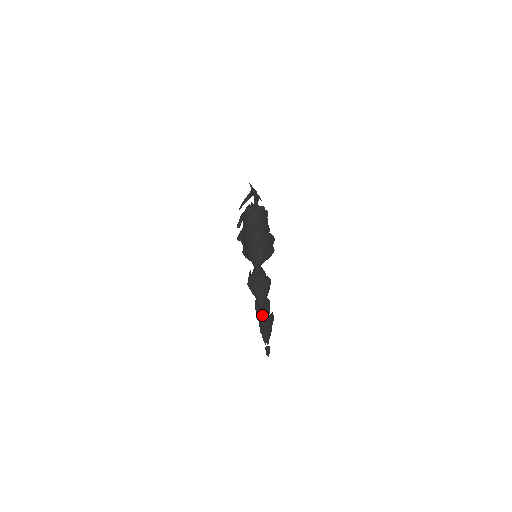
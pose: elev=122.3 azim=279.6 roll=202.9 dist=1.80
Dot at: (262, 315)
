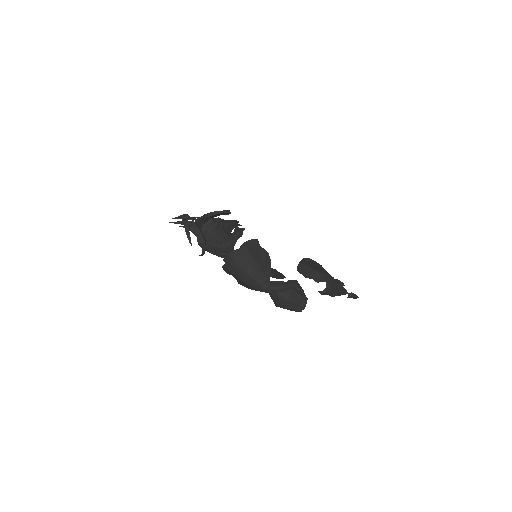
Dot at: (317, 273)
